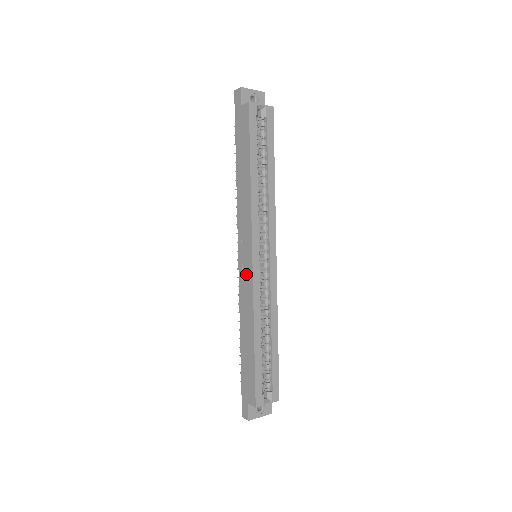
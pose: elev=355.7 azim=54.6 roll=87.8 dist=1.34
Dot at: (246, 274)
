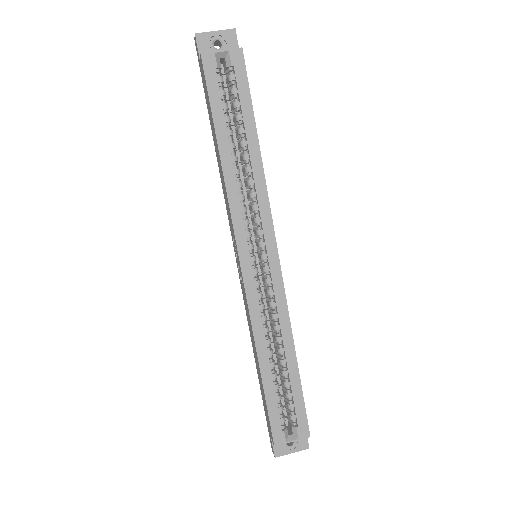
Dot at: (241, 282)
